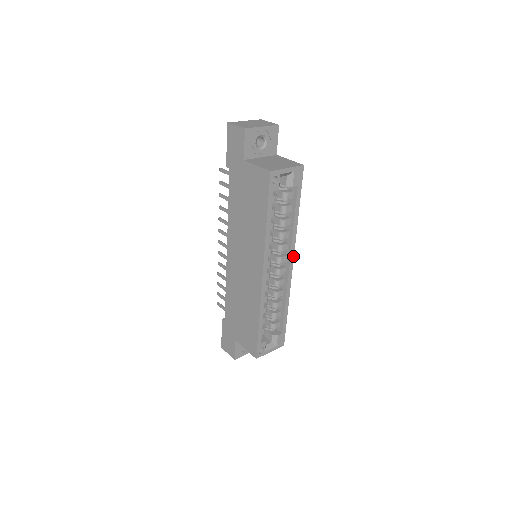
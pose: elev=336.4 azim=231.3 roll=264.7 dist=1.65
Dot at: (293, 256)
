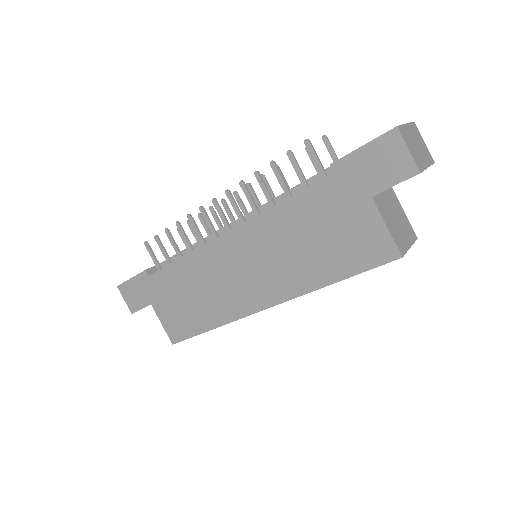
Dot at: occluded
